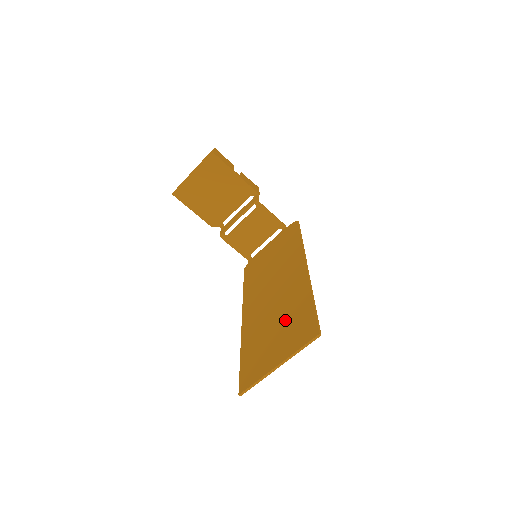
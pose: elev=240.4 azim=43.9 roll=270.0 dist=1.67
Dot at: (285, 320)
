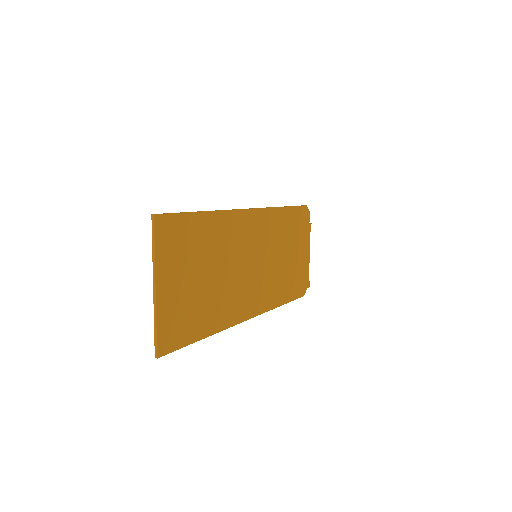
Dot at: (201, 258)
